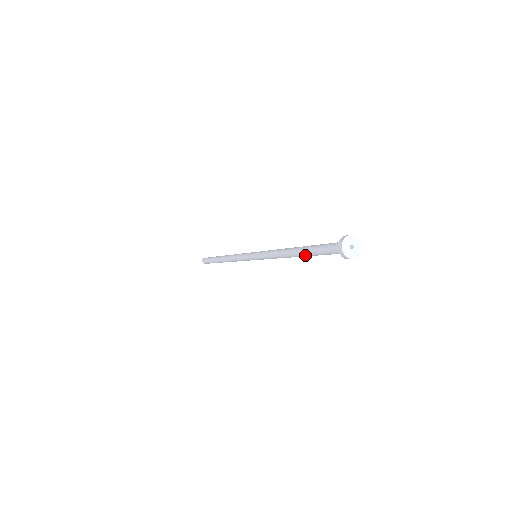
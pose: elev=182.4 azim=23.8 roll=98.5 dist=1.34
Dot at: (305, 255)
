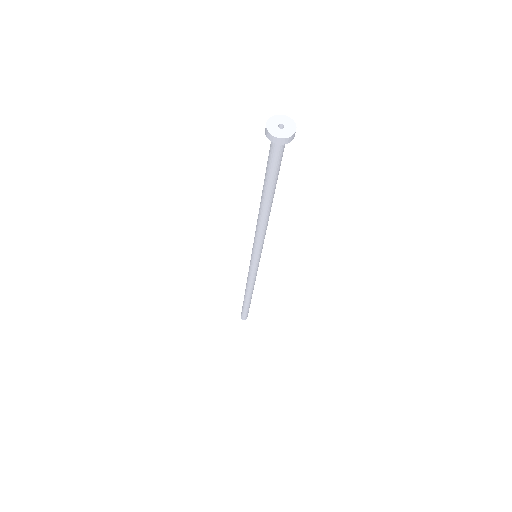
Dot at: (263, 188)
